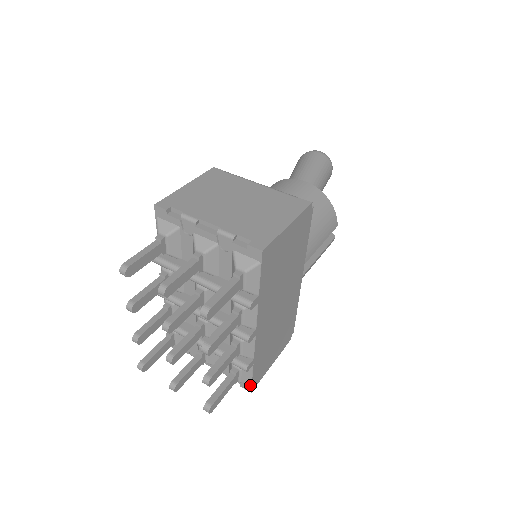
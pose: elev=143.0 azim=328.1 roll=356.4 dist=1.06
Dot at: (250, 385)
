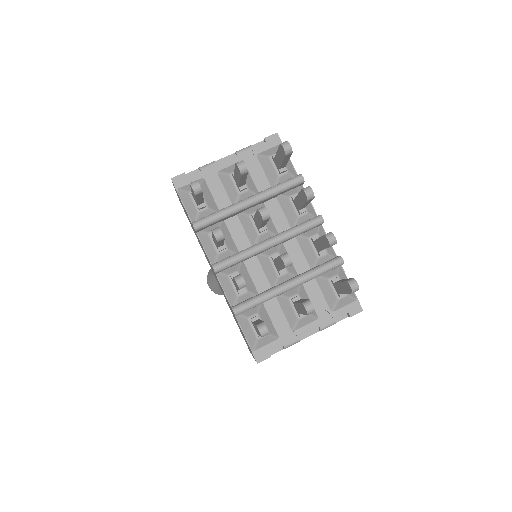
Dot at: (356, 300)
